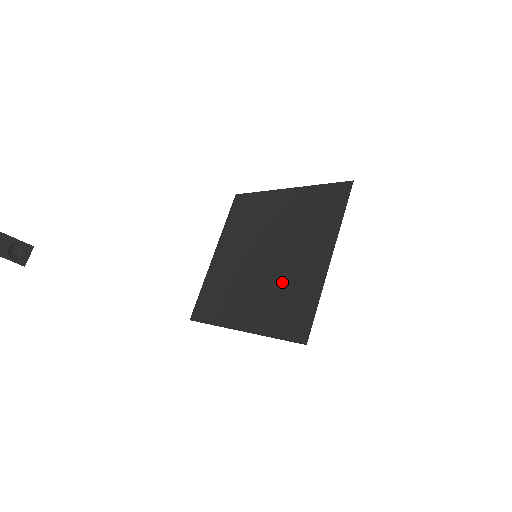
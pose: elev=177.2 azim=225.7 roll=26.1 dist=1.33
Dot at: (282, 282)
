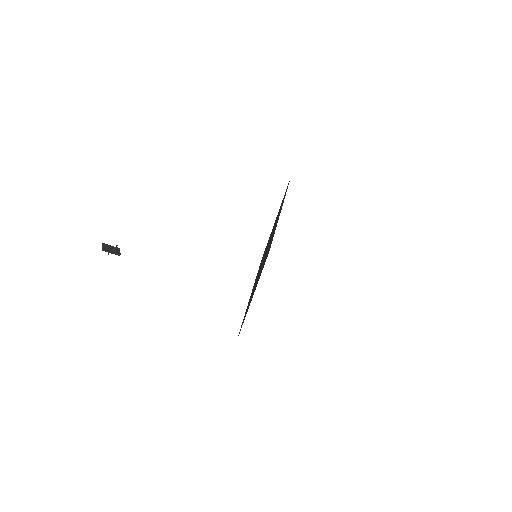
Dot at: occluded
